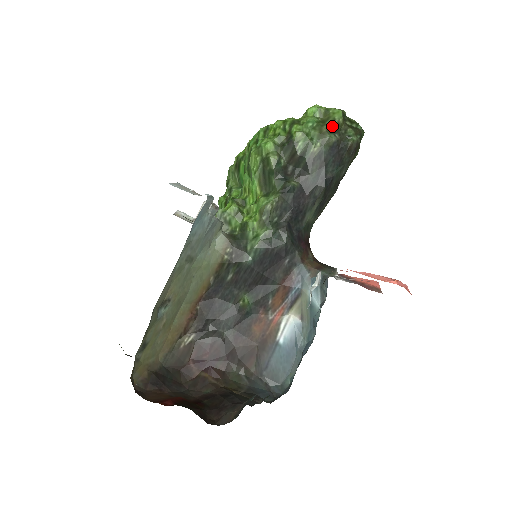
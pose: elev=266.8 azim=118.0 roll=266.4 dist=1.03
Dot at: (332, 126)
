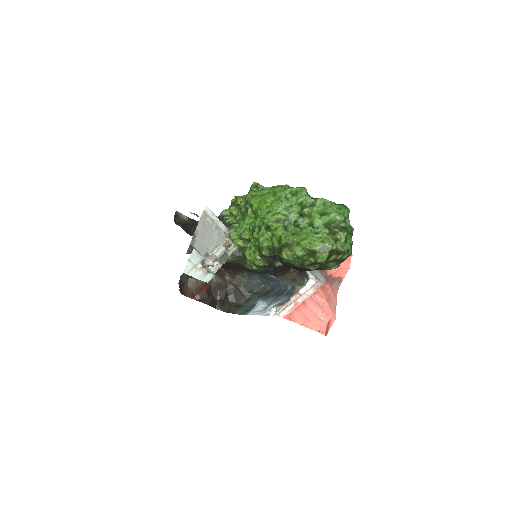
Dot at: (314, 263)
